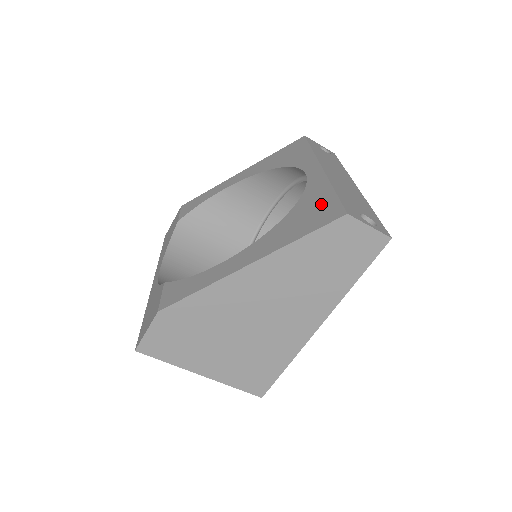
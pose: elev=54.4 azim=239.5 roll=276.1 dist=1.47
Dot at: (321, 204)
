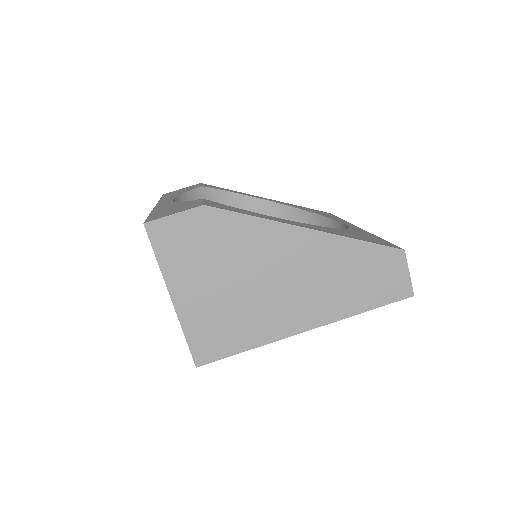
Dot at: (373, 238)
